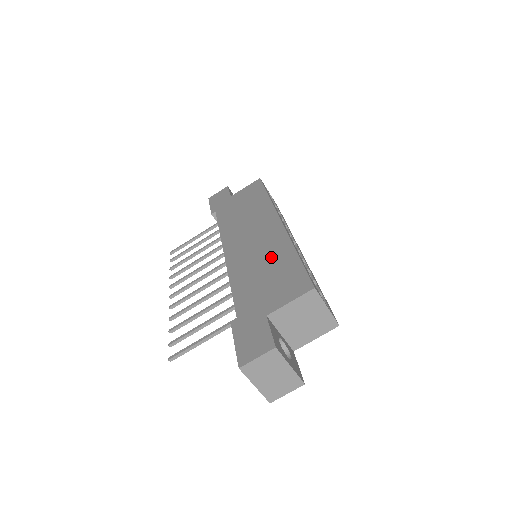
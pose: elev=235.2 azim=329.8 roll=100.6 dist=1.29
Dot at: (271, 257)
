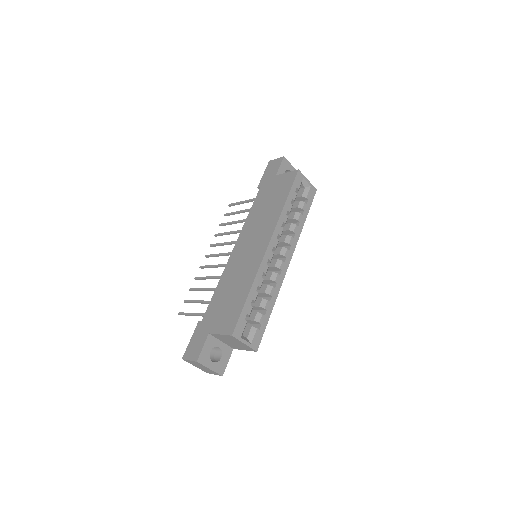
Dot at: (241, 282)
